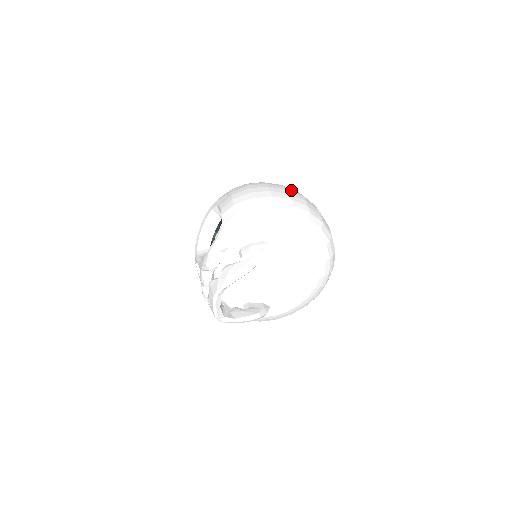
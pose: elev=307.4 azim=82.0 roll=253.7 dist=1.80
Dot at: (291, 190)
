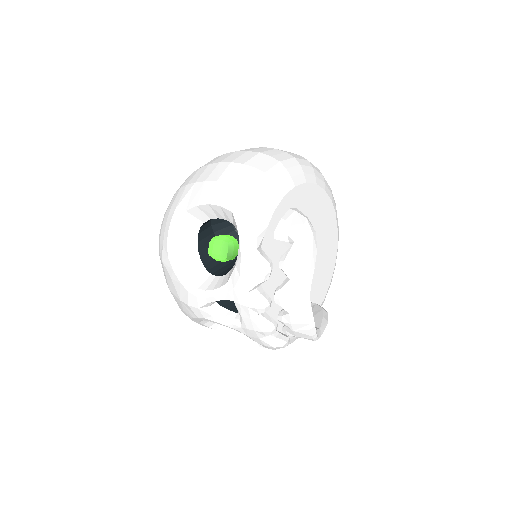
Dot at: occluded
